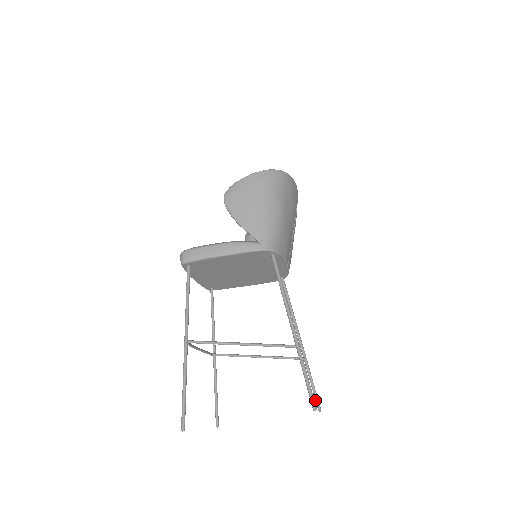
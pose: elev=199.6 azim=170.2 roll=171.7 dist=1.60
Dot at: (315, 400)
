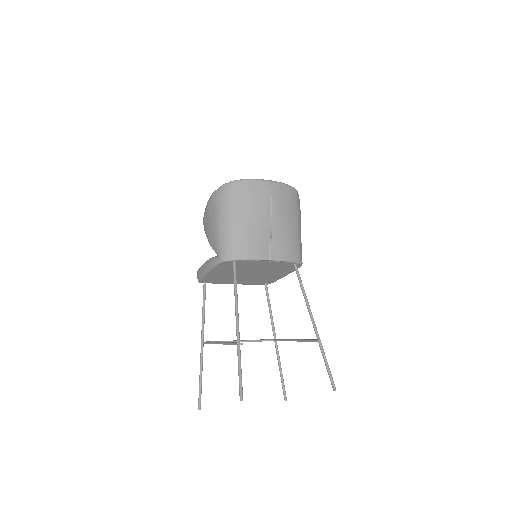
Dot at: (330, 380)
